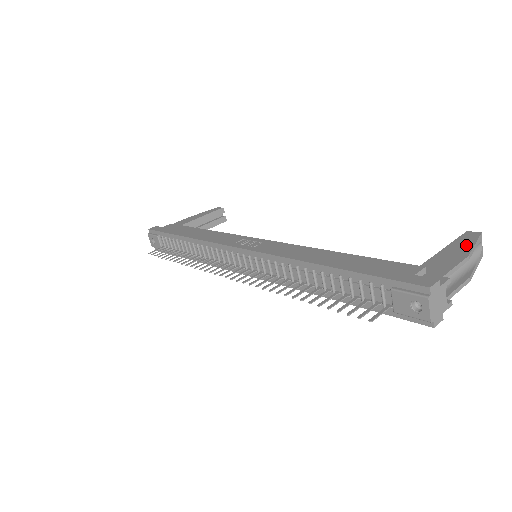
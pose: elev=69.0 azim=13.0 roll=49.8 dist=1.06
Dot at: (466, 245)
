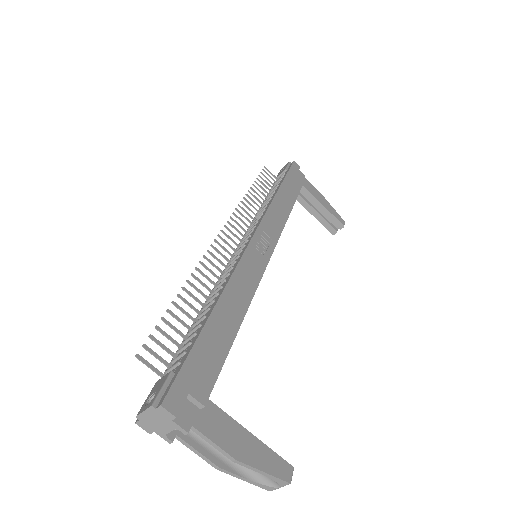
Dot at: (260, 461)
